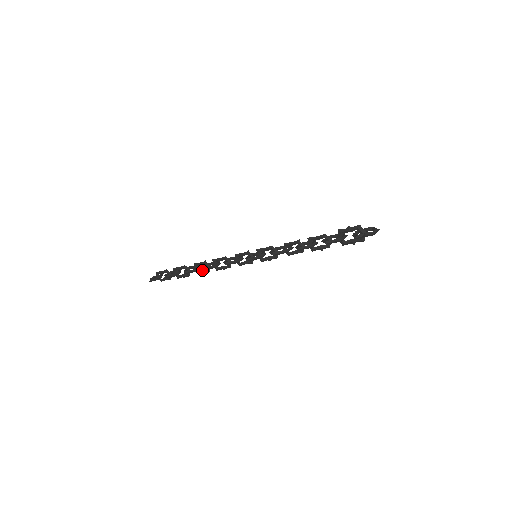
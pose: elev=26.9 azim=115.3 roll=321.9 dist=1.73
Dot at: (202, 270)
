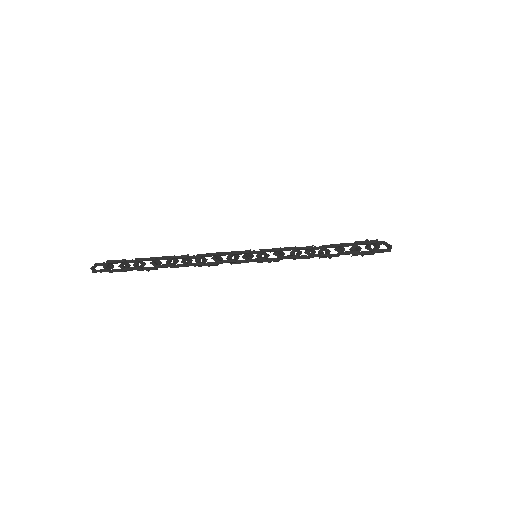
Dot at: (178, 264)
